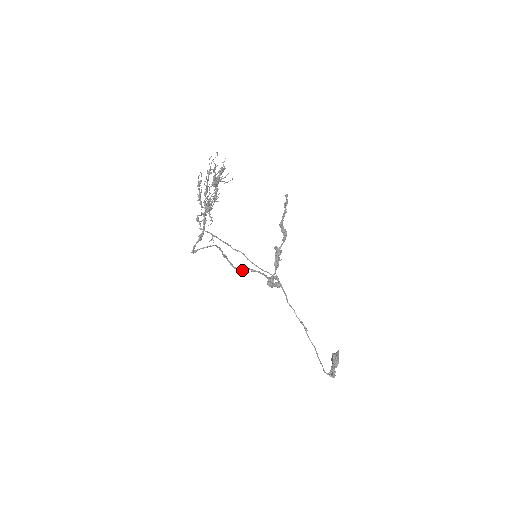
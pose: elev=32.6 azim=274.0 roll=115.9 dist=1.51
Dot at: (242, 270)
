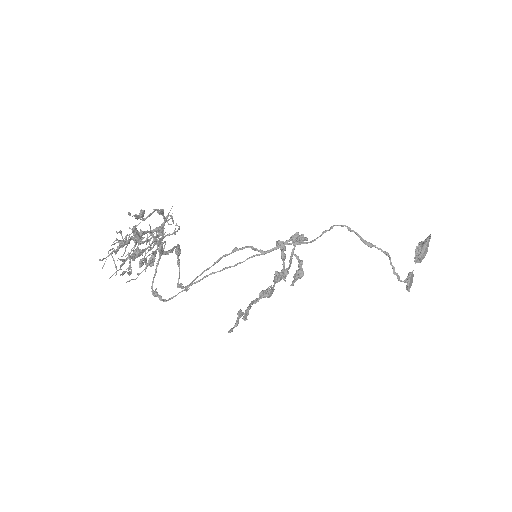
Dot at: occluded
